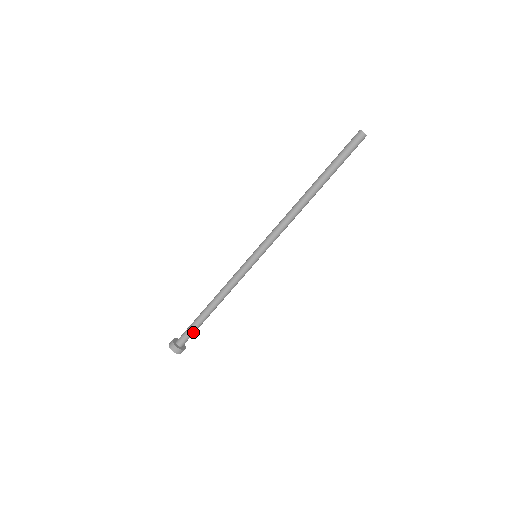
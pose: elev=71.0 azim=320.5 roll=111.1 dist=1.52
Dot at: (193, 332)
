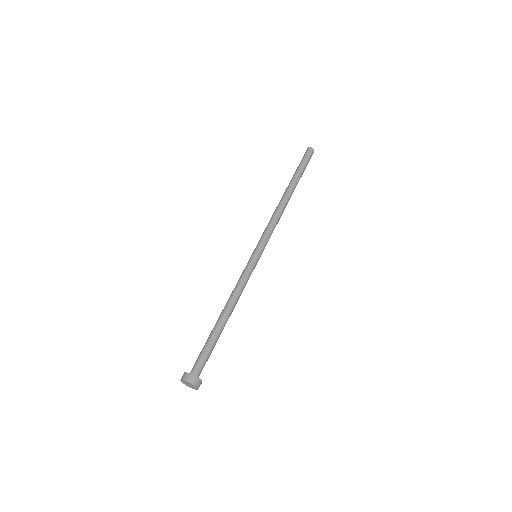
Dot at: (204, 351)
